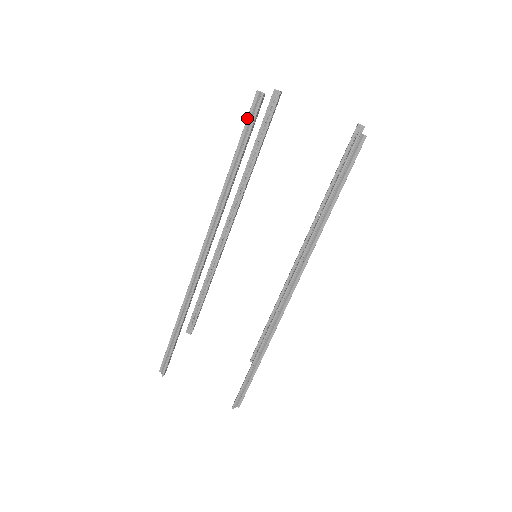
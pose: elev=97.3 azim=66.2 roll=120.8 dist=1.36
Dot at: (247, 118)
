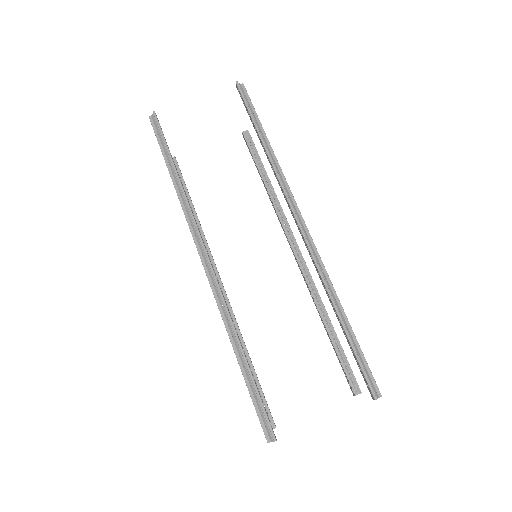
Dot at: (156, 137)
